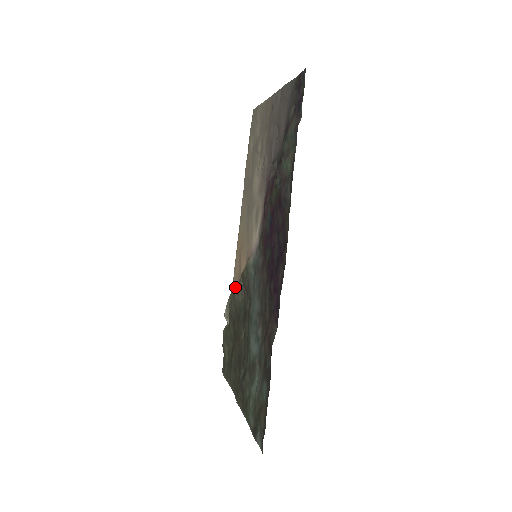
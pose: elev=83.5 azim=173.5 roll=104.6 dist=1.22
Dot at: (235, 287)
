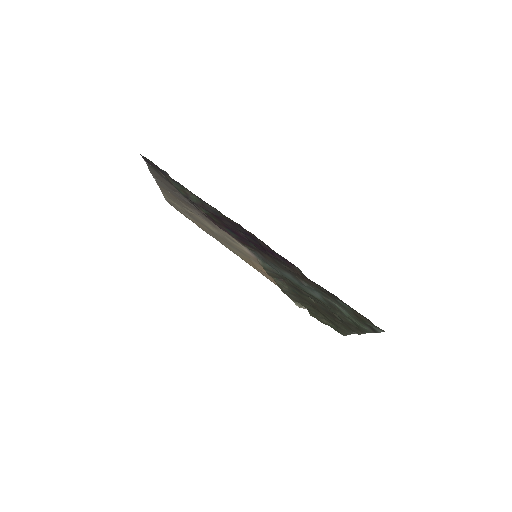
Dot at: occluded
